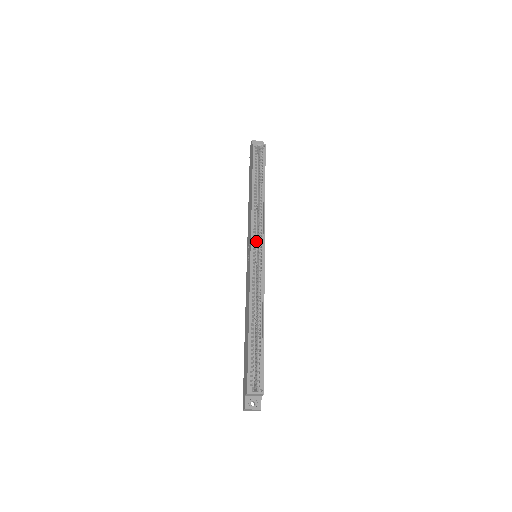
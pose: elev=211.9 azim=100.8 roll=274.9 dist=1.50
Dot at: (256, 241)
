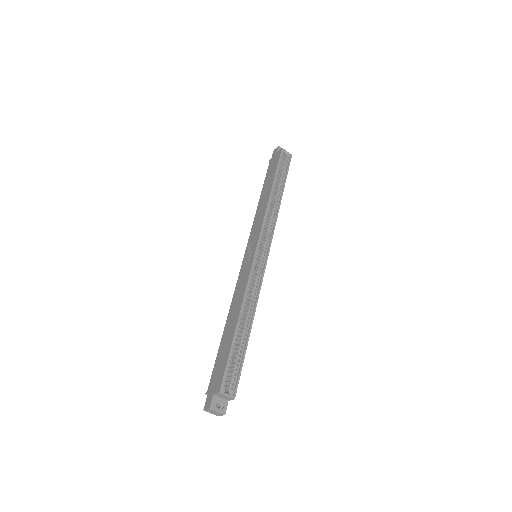
Dot at: occluded
